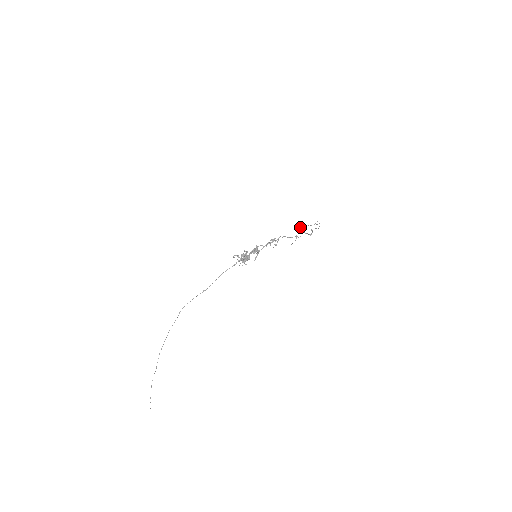
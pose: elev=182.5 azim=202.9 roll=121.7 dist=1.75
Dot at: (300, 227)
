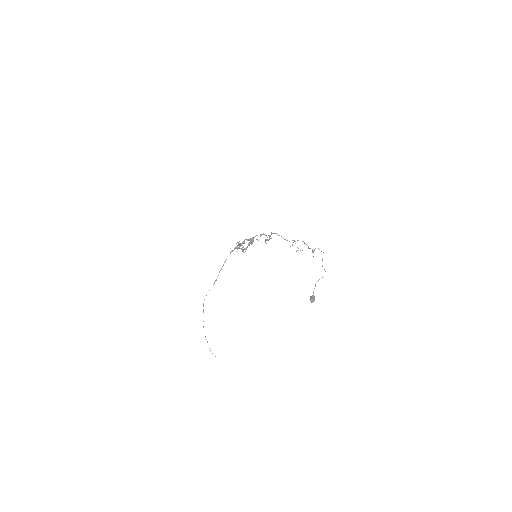
Dot at: (313, 299)
